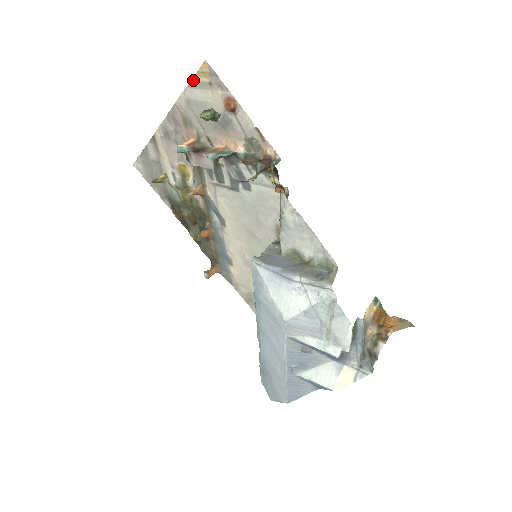
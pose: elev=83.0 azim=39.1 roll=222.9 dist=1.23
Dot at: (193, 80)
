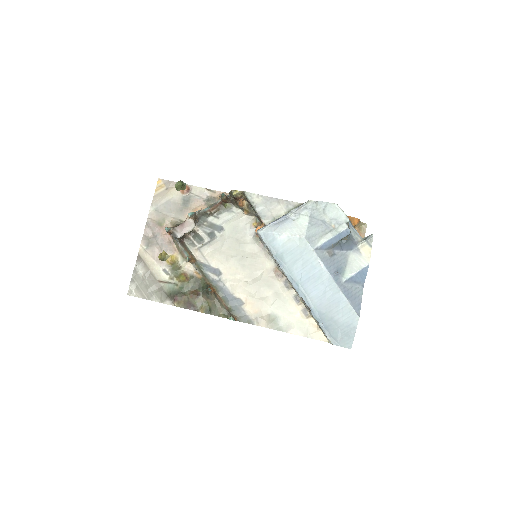
Dot at: (155, 195)
